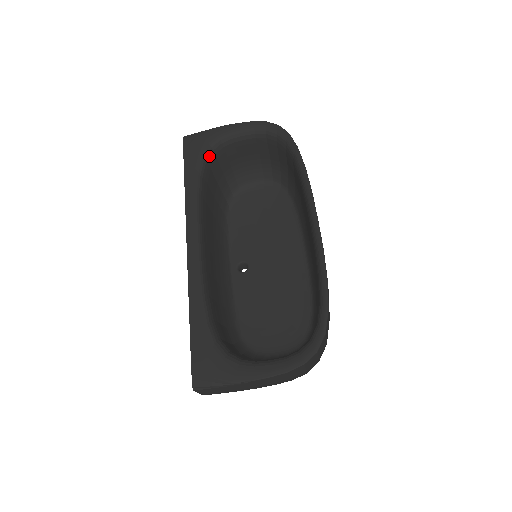
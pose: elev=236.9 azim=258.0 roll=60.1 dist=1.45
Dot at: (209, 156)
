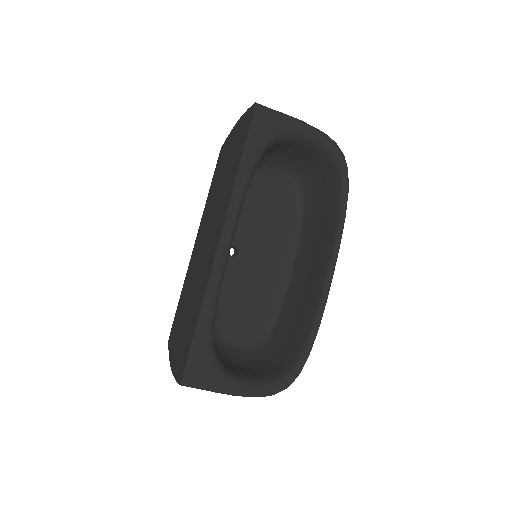
Dot at: (271, 145)
